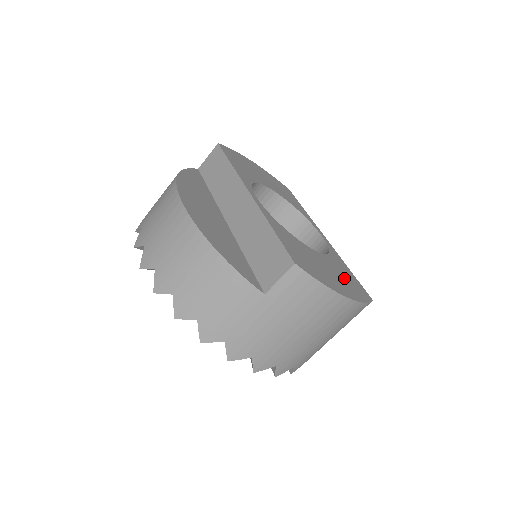
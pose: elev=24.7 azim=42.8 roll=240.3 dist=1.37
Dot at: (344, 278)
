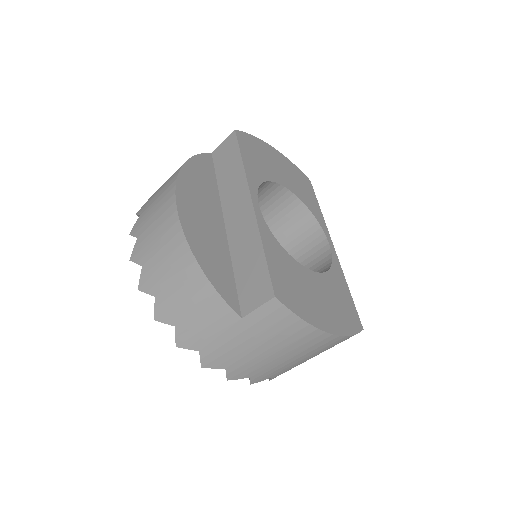
Dot at: (336, 304)
